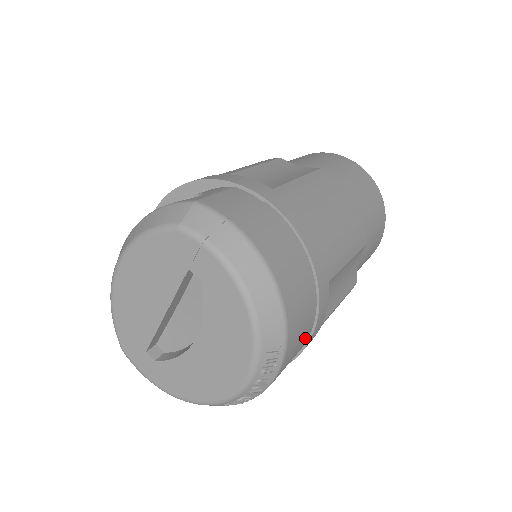
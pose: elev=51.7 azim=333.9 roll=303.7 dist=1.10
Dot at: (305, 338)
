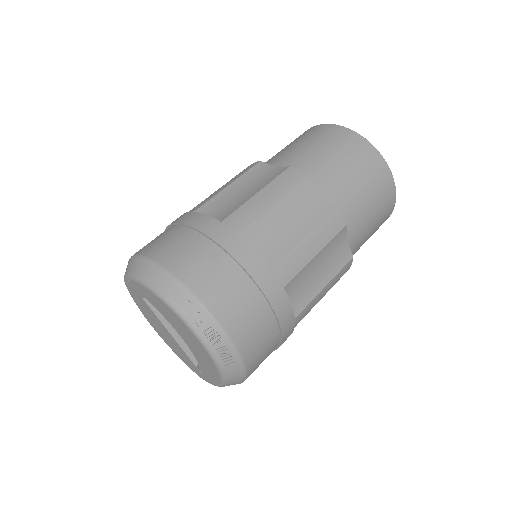
Dot at: (240, 282)
